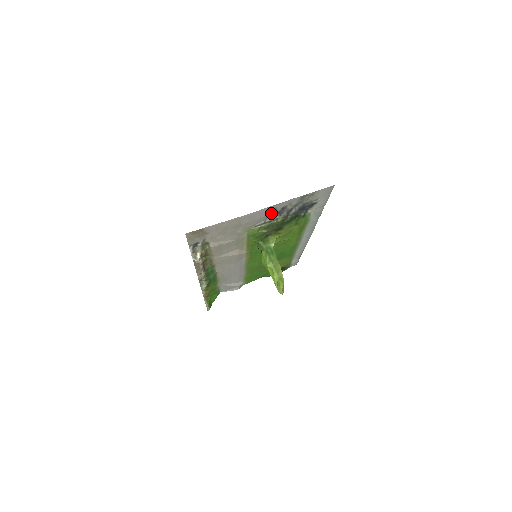
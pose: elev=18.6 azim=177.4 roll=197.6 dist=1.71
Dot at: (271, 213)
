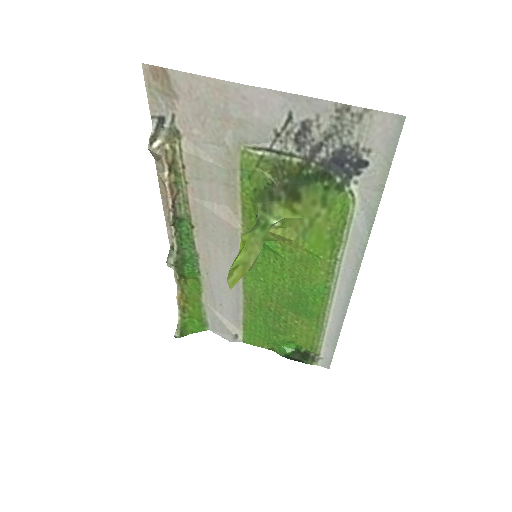
Dot at: (283, 127)
